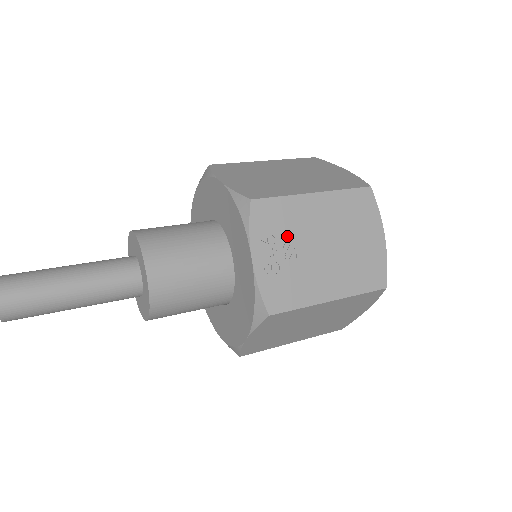
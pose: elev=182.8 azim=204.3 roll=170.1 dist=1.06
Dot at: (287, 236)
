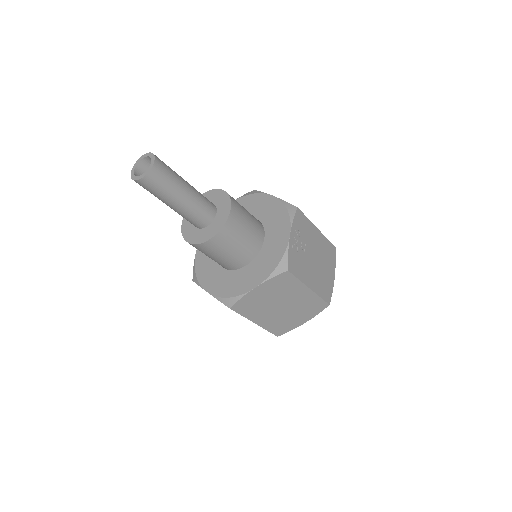
Dot at: (304, 238)
